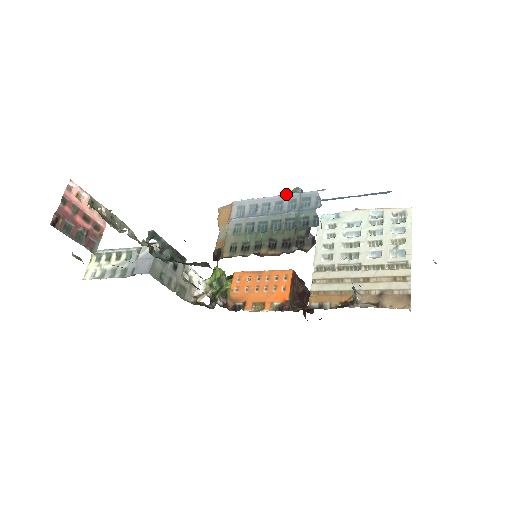
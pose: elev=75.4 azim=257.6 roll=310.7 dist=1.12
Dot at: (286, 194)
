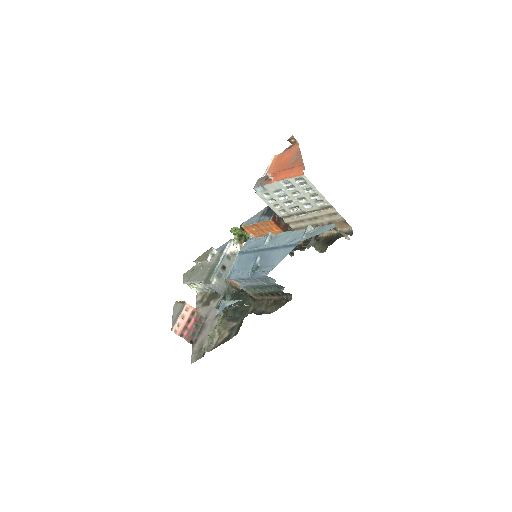
Dot at: (252, 277)
